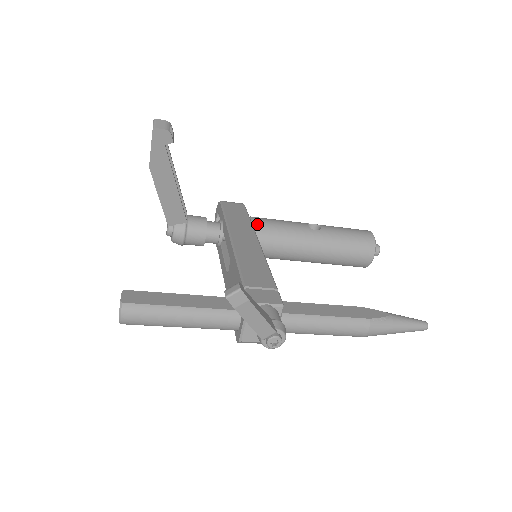
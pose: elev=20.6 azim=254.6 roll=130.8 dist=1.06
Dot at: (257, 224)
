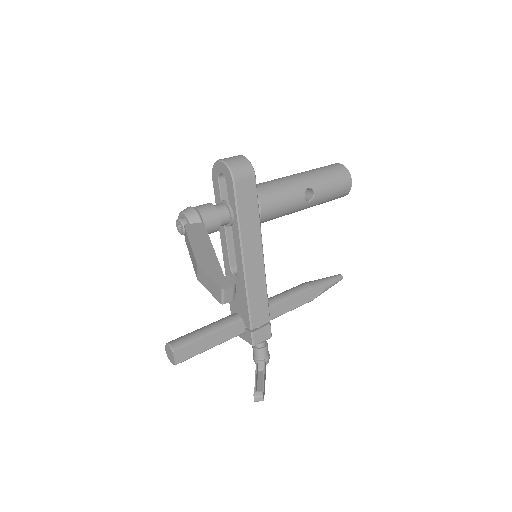
Dot at: (264, 217)
